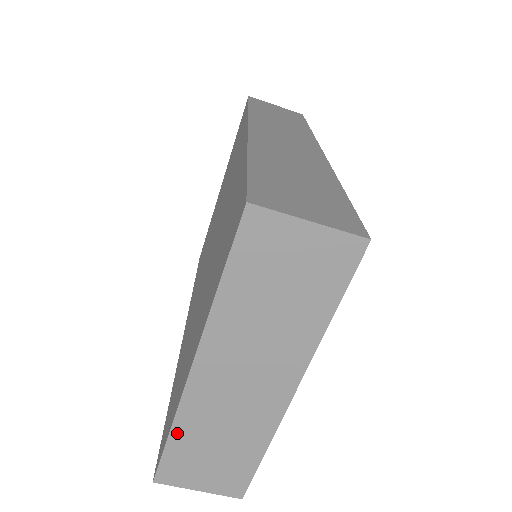
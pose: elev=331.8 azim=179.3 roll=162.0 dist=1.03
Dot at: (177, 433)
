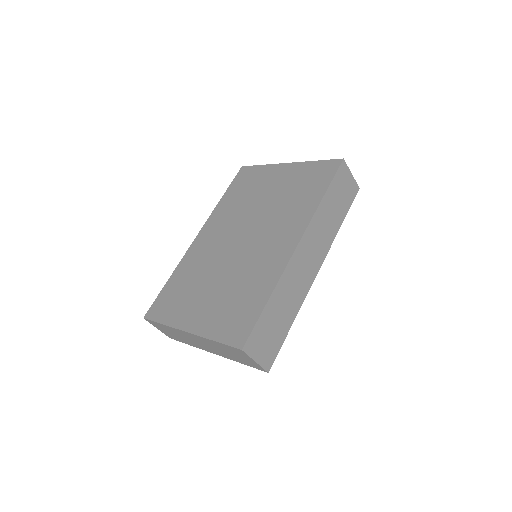
Dot at: (165, 326)
